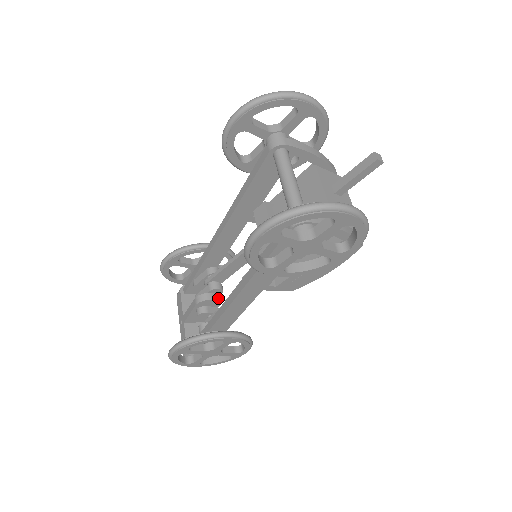
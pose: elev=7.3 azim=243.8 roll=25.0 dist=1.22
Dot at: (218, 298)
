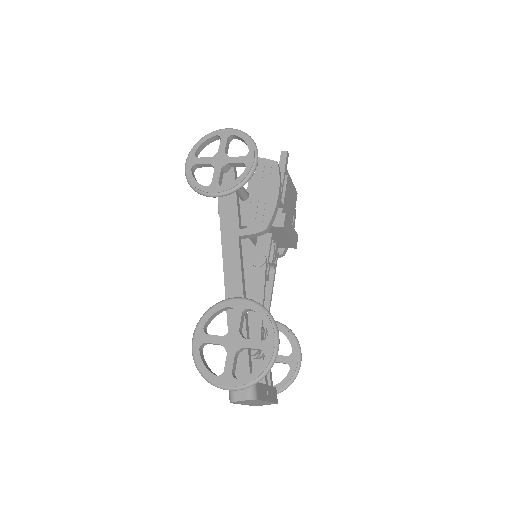
Dot at: occluded
